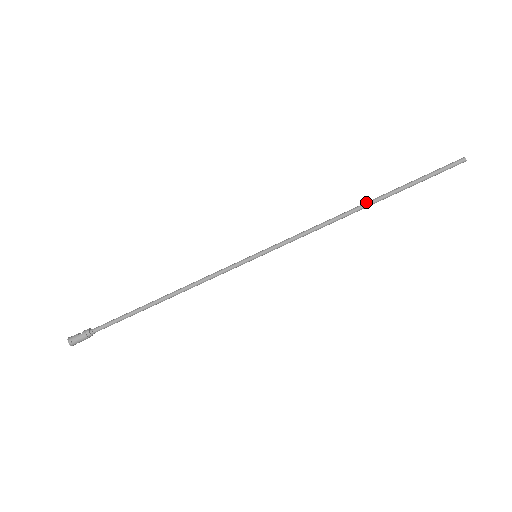
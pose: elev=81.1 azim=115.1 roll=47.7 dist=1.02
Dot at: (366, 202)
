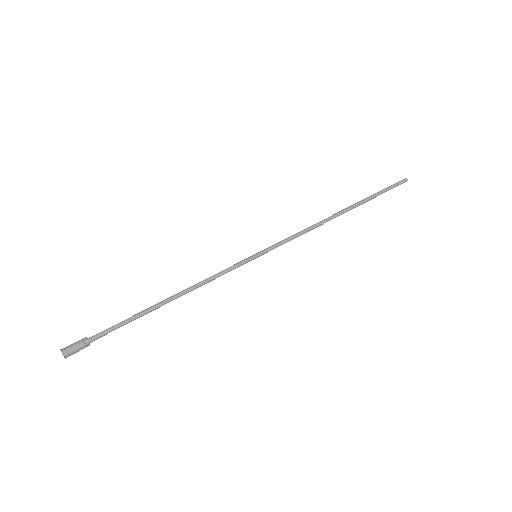
Dot at: (341, 210)
